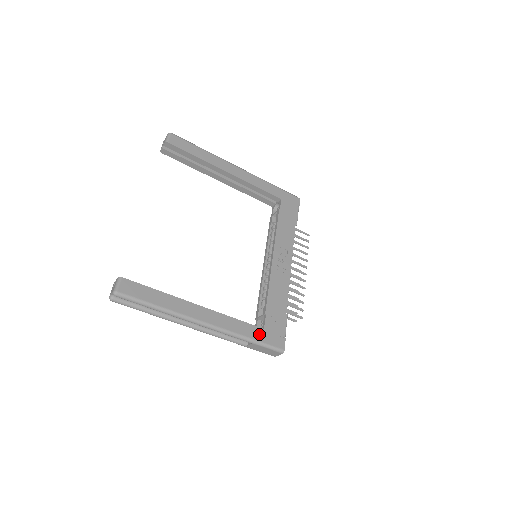
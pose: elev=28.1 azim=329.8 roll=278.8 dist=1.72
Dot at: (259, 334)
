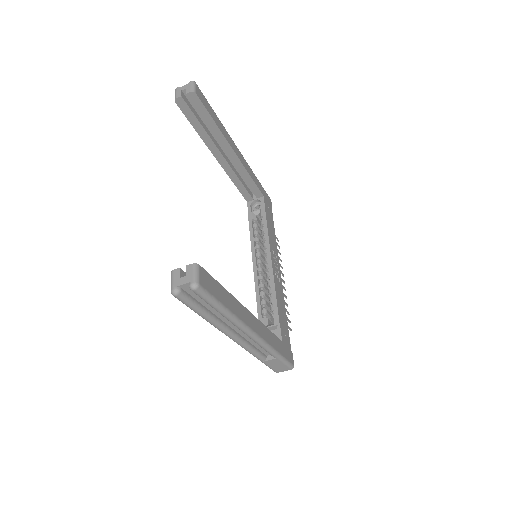
Dot at: (281, 347)
